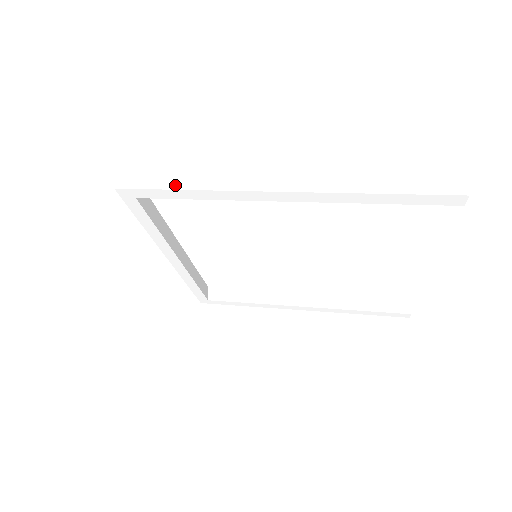
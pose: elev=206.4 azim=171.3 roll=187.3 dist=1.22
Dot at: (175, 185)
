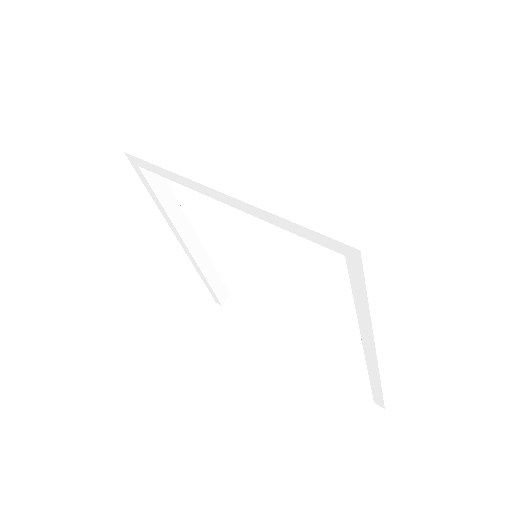
Dot at: (371, 292)
